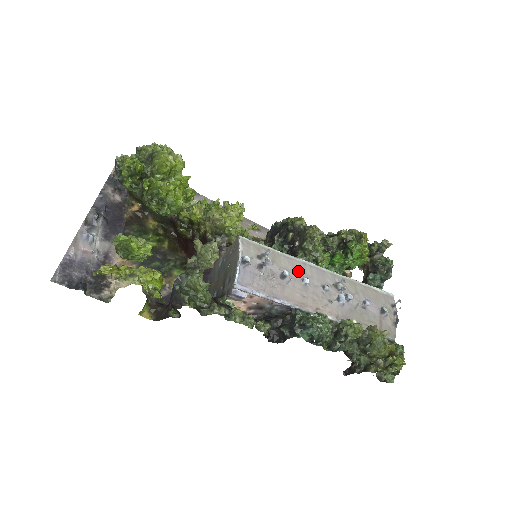
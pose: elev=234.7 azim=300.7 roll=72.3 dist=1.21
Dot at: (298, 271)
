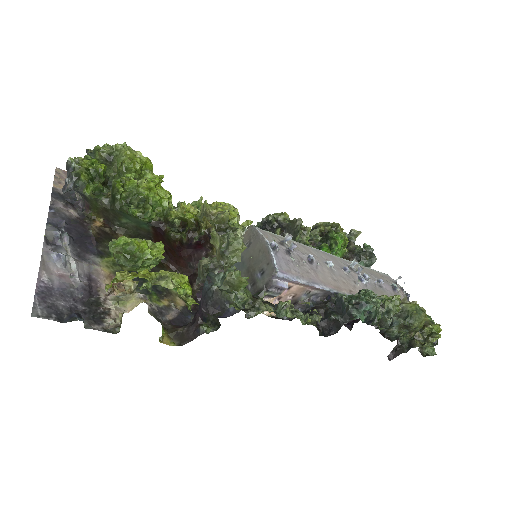
Dot at: (317, 256)
